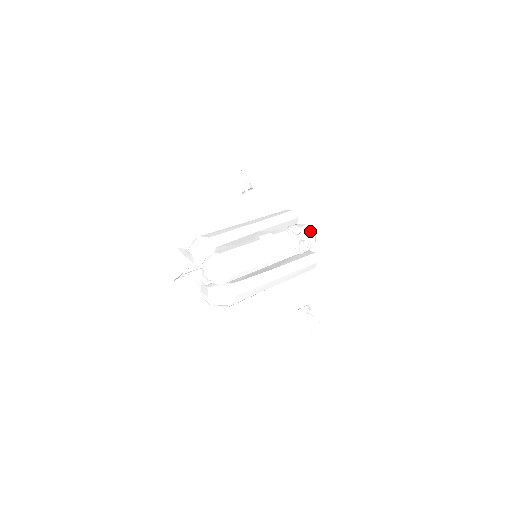
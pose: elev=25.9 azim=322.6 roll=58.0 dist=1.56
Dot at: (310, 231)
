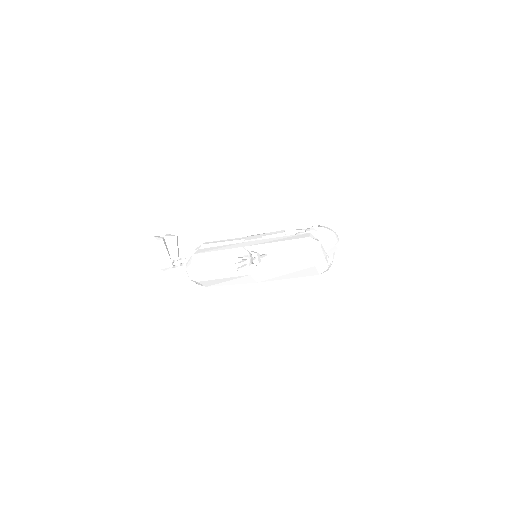
Dot at: (318, 226)
